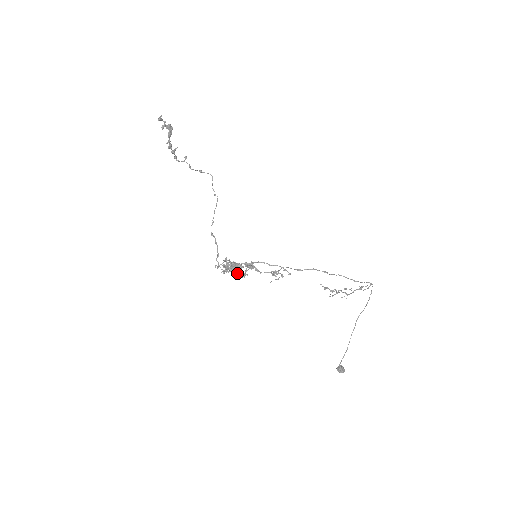
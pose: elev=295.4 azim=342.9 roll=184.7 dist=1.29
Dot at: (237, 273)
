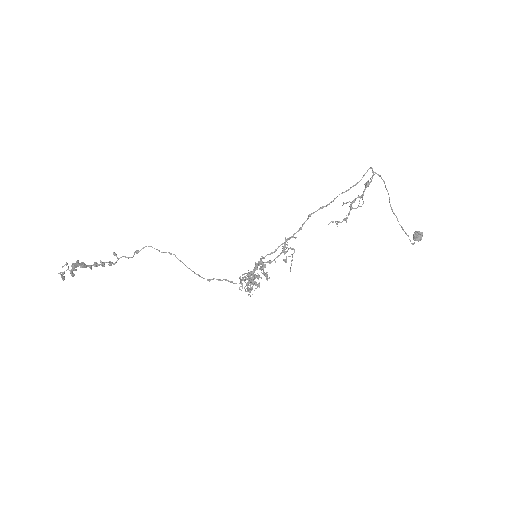
Dot at: (259, 277)
